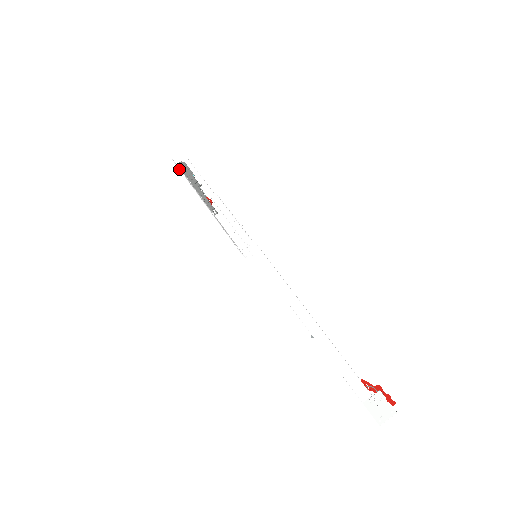
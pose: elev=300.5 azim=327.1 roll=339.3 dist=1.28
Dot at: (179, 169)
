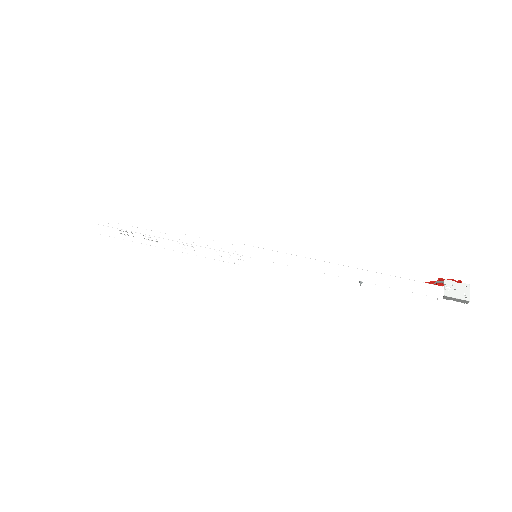
Dot at: (113, 226)
